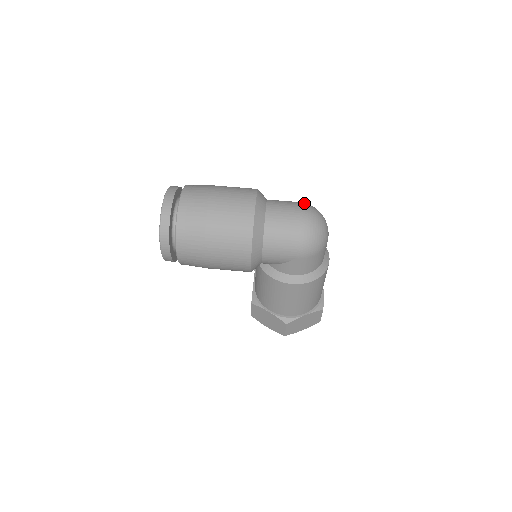
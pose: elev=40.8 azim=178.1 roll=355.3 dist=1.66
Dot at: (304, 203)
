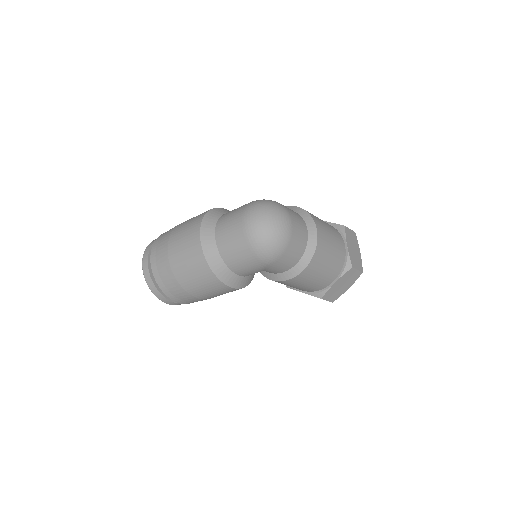
Dot at: (248, 207)
